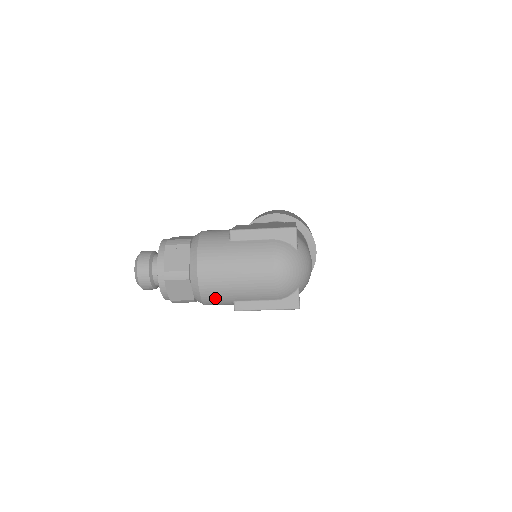
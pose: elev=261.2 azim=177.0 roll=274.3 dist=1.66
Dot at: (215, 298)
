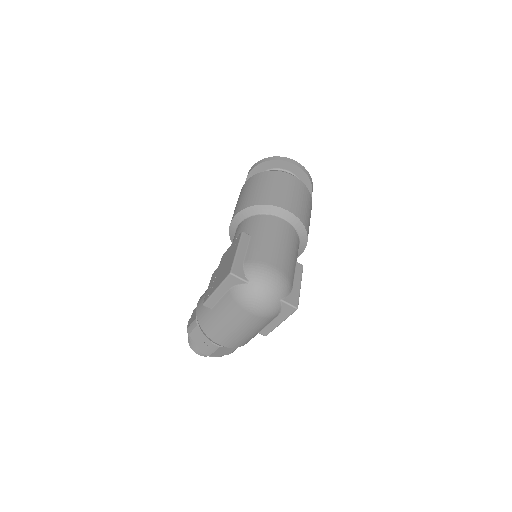
Dot at: (245, 342)
